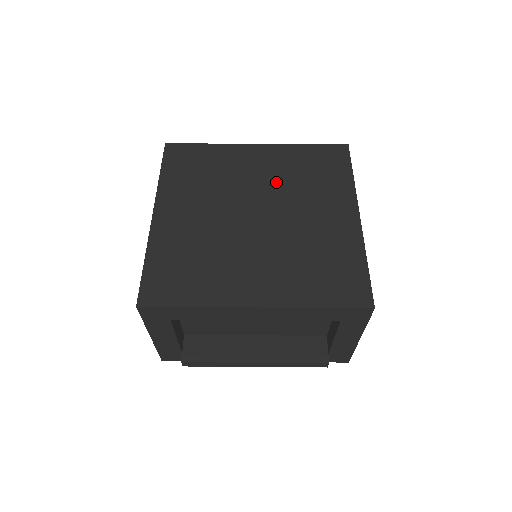
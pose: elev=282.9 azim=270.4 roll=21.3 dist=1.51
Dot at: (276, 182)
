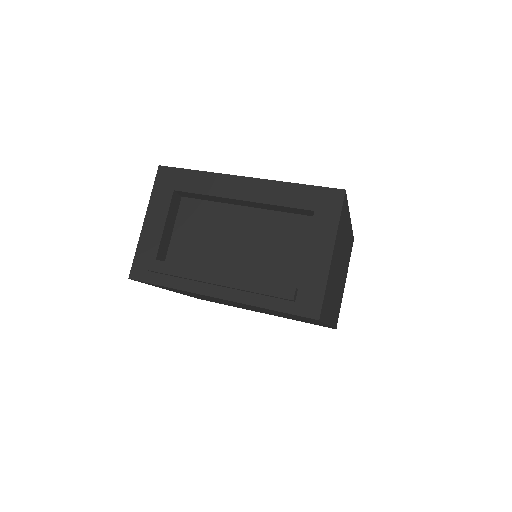
Dot at: occluded
